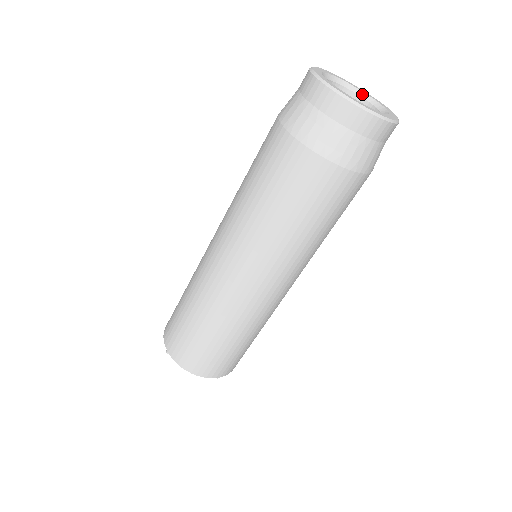
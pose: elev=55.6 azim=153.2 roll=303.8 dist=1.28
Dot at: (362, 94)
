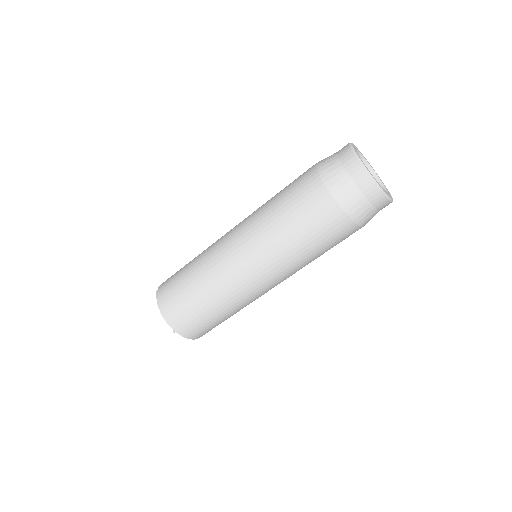
Dot at: (381, 183)
